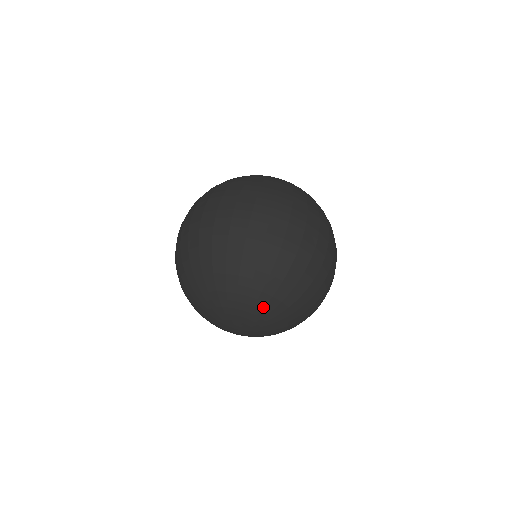
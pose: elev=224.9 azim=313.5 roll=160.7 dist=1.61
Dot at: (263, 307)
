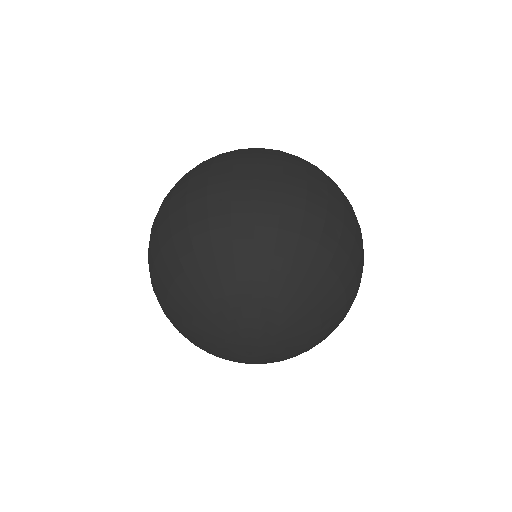
Dot at: (223, 291)
